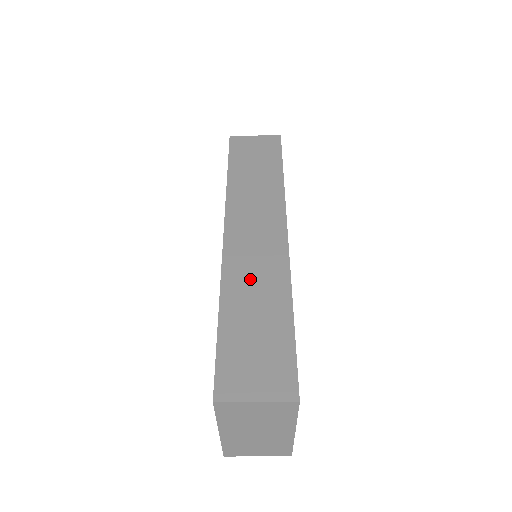
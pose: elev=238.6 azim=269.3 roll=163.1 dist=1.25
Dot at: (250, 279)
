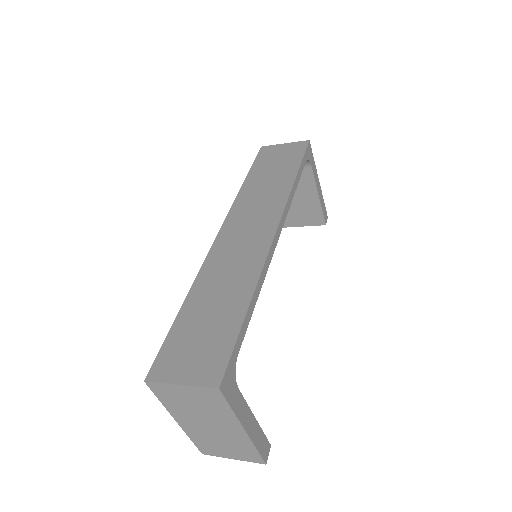
Dot at: (223, 273)
